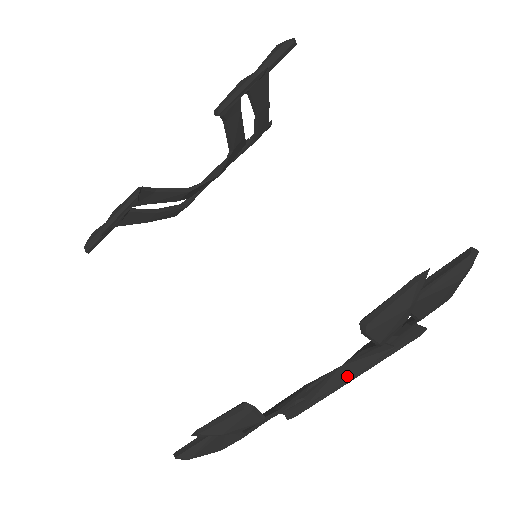
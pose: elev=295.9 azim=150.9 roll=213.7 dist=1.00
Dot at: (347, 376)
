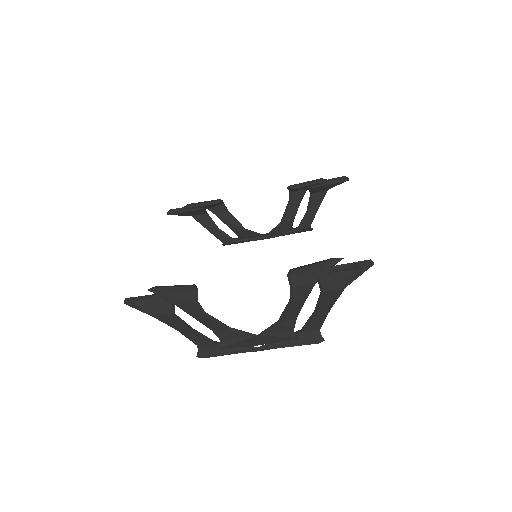
Dot at: (256, 342)
